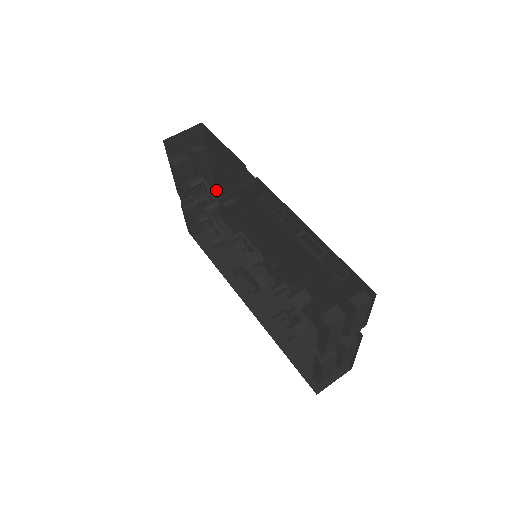
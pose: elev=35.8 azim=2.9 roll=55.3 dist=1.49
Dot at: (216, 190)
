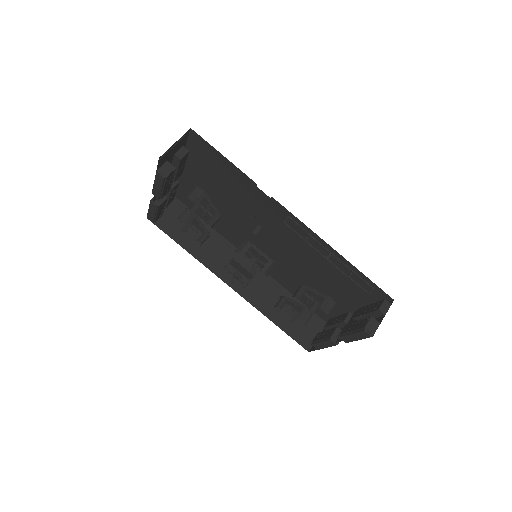
Dot at: (181, 177)
